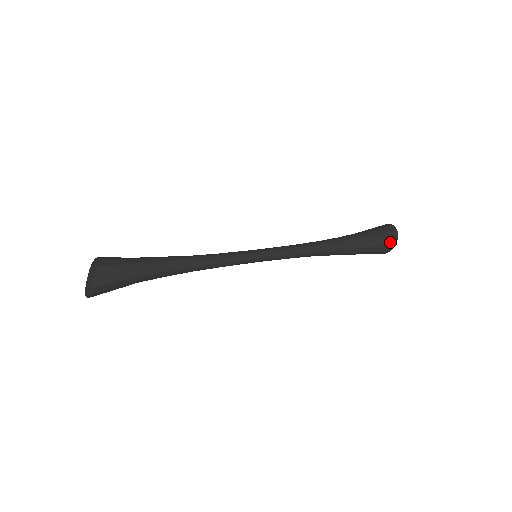
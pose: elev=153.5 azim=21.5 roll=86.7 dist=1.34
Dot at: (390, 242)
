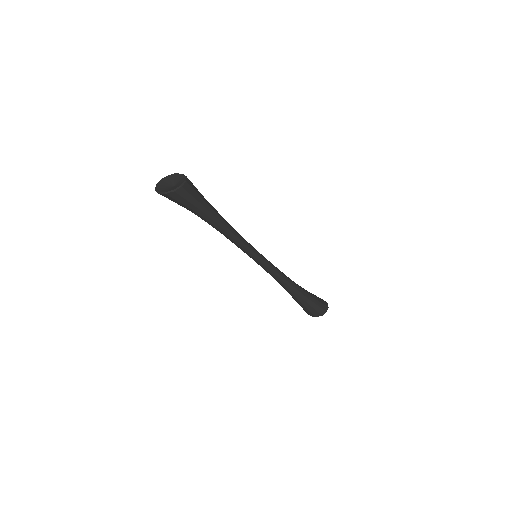
Dot at: (321, 311)
